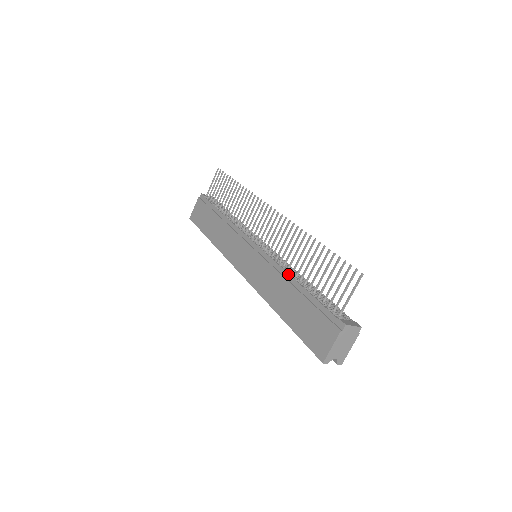
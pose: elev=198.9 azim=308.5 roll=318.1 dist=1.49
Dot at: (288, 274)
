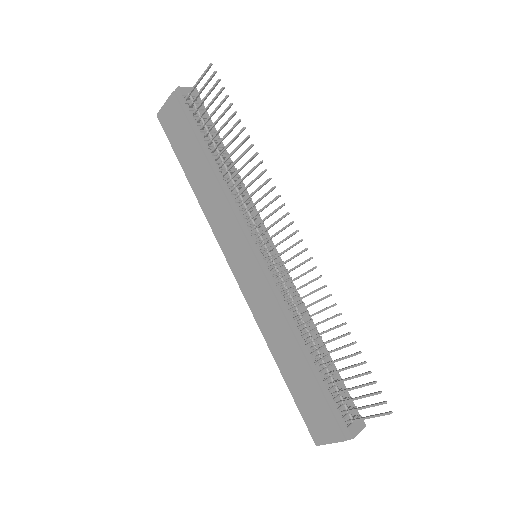
Dot at: (298, 332)
